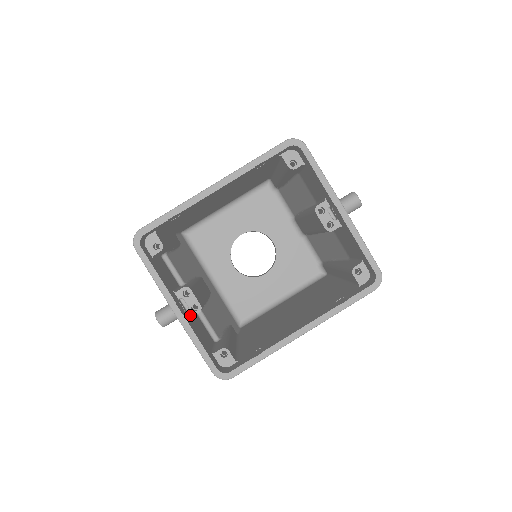
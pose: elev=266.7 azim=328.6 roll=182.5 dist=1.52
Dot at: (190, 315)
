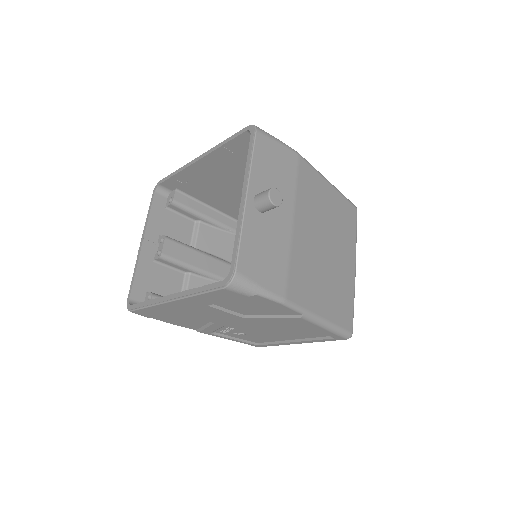
Dot at: (155, 257)
